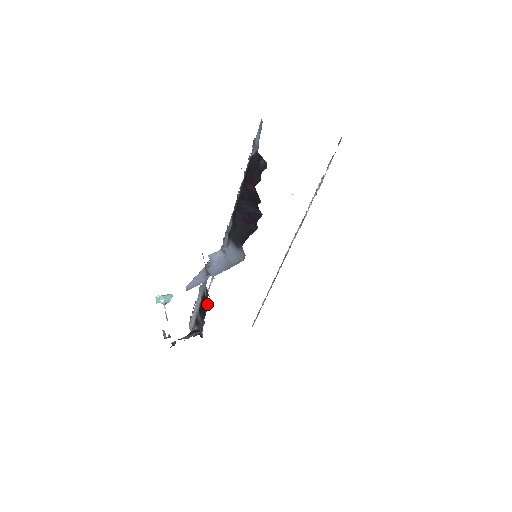
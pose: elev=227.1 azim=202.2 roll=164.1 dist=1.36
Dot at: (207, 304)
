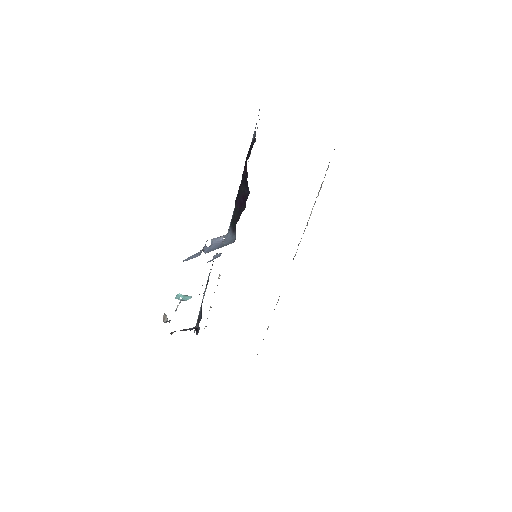
Dot at: occluded
